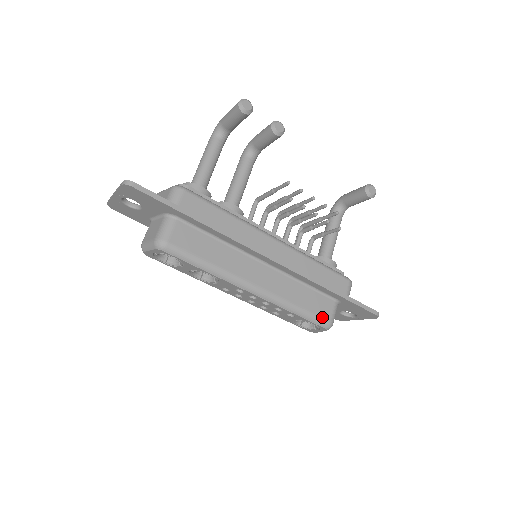
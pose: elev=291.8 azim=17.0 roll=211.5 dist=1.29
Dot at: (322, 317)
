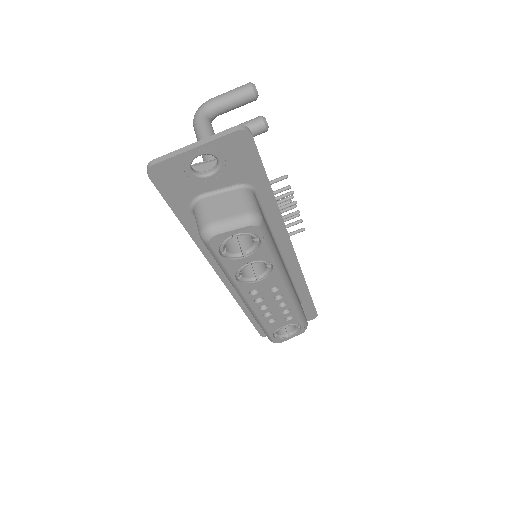
Dot at: (305, 317)
